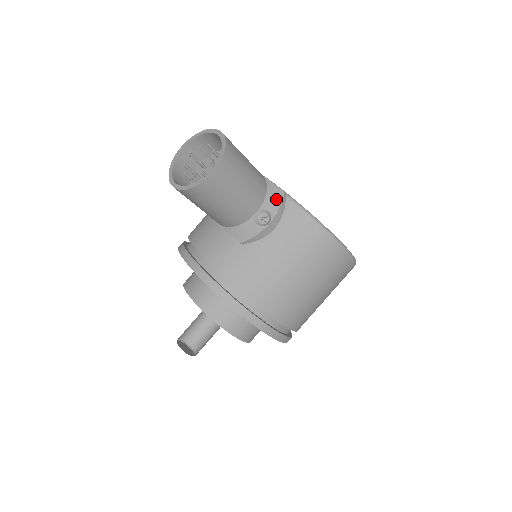
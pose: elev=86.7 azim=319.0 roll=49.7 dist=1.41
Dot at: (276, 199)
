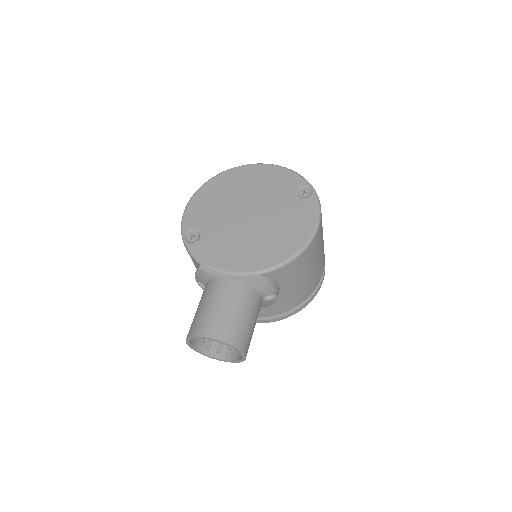
Dot at: (263, 285)
